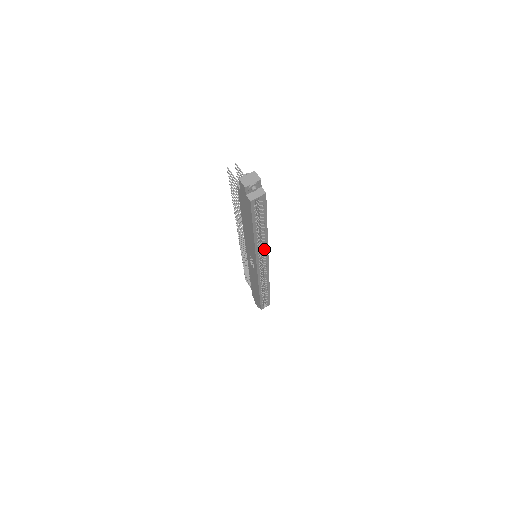
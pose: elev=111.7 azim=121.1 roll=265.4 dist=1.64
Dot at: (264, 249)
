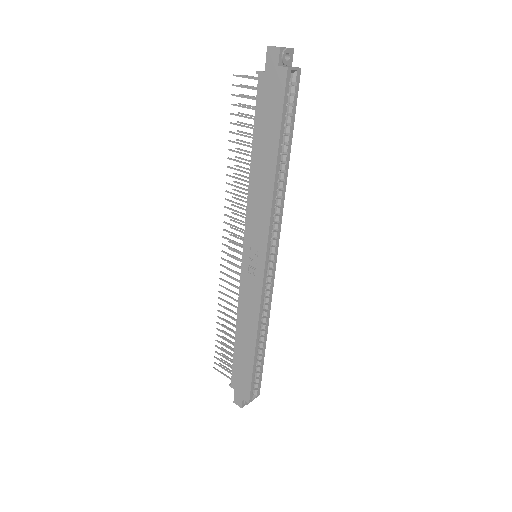
Dot at: (278, 215)
